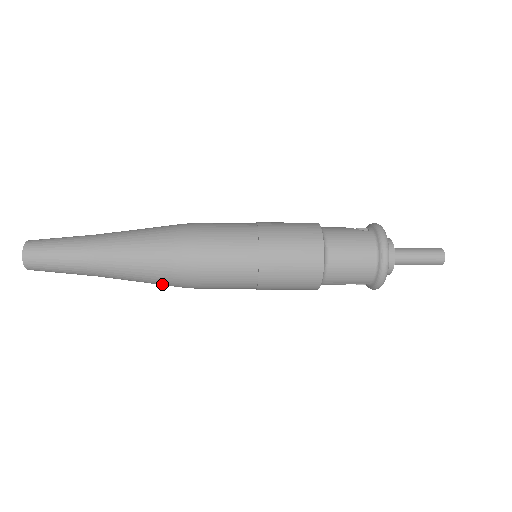
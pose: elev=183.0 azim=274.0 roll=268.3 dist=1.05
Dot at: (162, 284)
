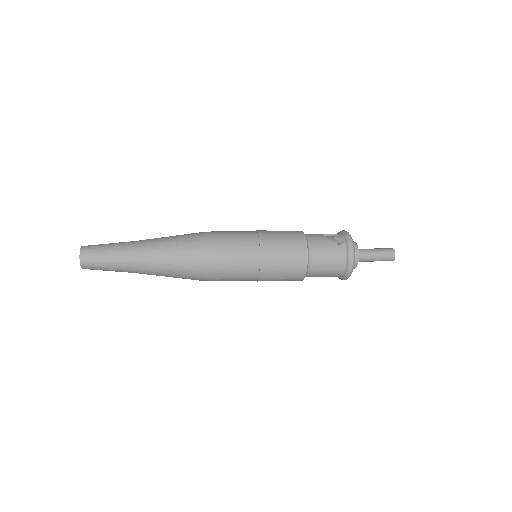
Dot at: occluded
